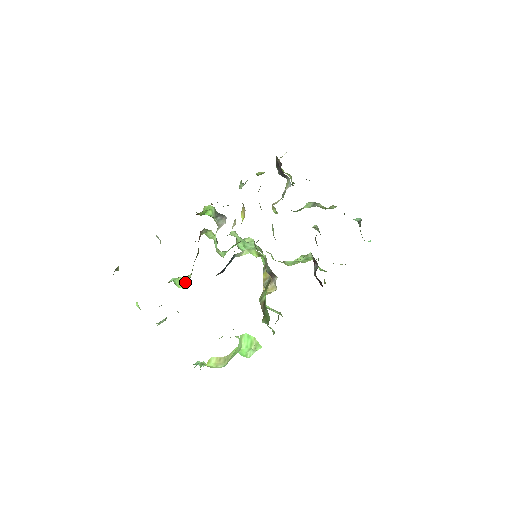
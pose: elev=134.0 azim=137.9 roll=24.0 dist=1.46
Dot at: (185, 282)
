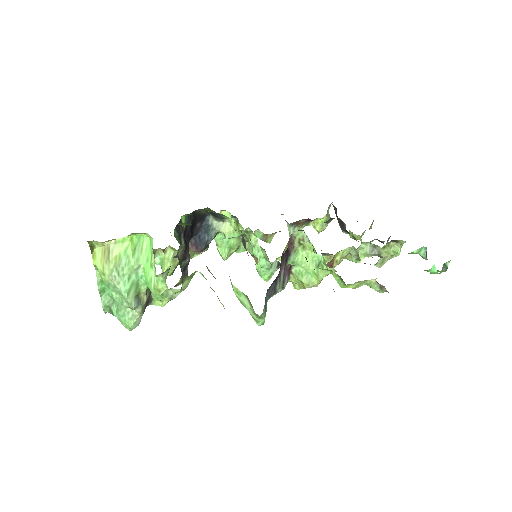
Dot at: (167, 262)
